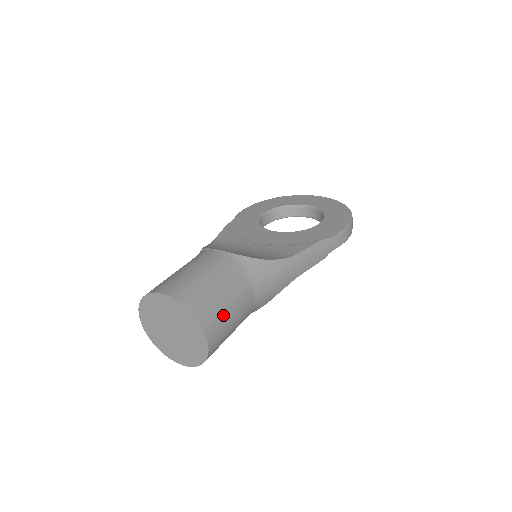
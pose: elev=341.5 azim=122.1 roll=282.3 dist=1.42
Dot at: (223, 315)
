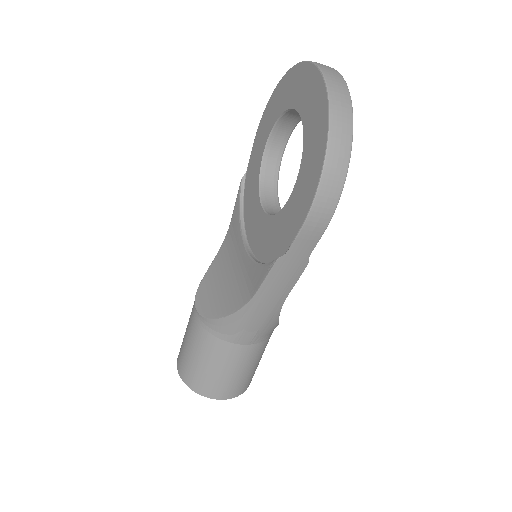
Dot at: (218, 379)
